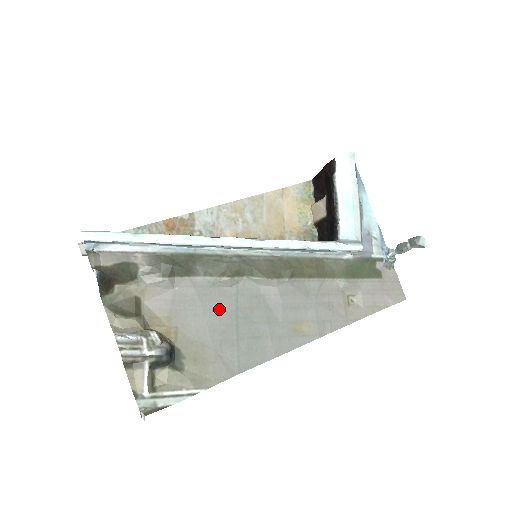
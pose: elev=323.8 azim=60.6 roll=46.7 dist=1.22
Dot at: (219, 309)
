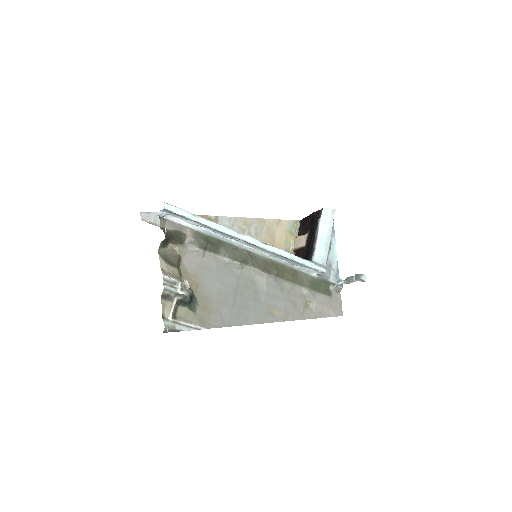
Dot at: (227, 281)
